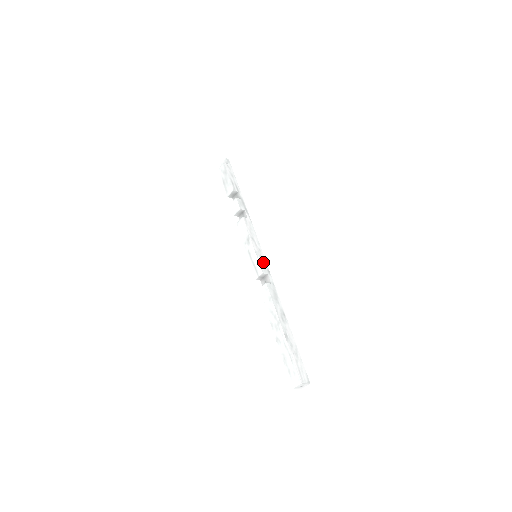
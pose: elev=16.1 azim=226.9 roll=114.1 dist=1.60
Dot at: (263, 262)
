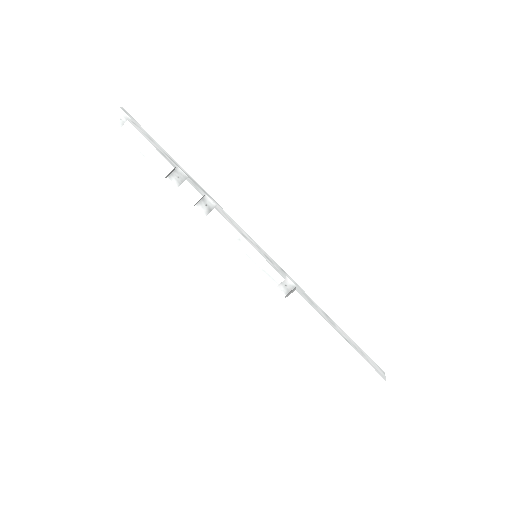
Dot at: (272, 262)
